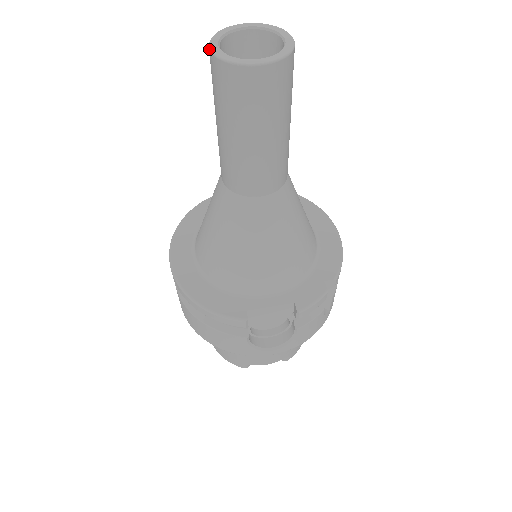
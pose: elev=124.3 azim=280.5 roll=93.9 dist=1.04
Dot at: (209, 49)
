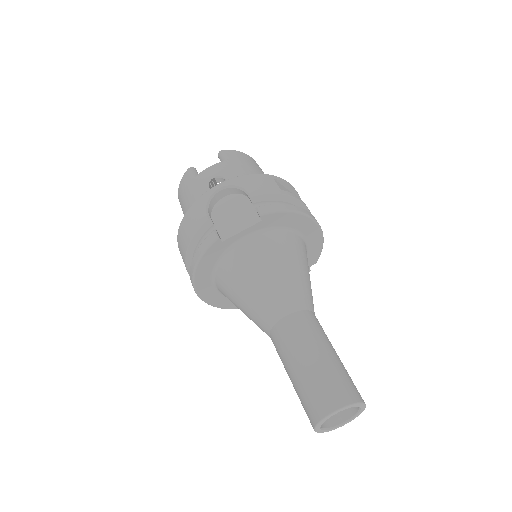
Dot at: occluded
